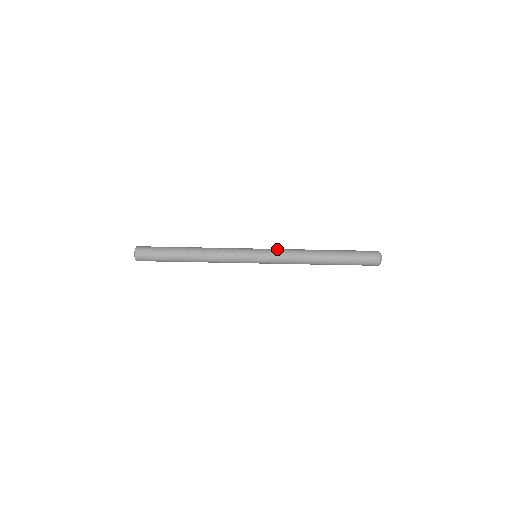
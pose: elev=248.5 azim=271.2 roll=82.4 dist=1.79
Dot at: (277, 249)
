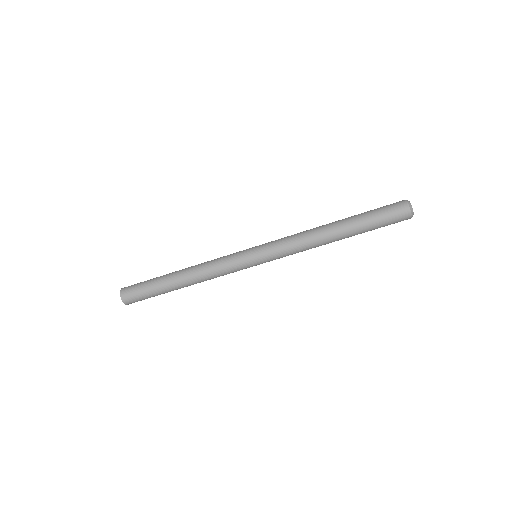
Dot at: (278, 239)
